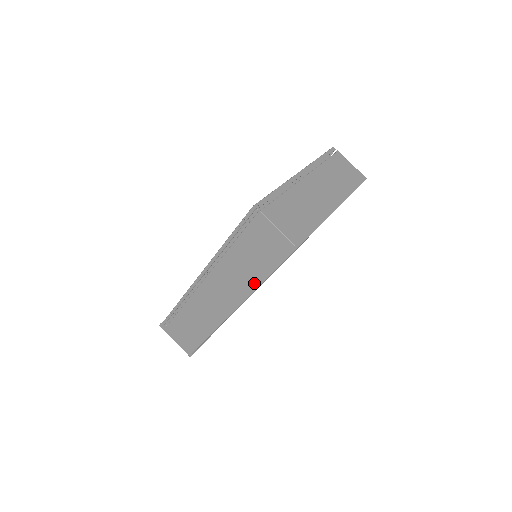
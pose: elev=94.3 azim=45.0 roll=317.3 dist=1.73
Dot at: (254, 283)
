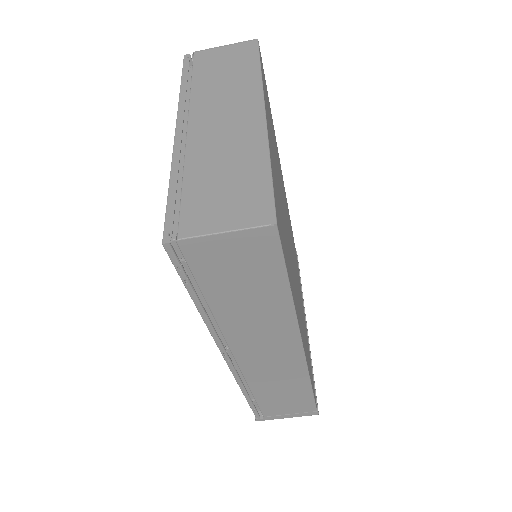
Dot at: (284, 308)
